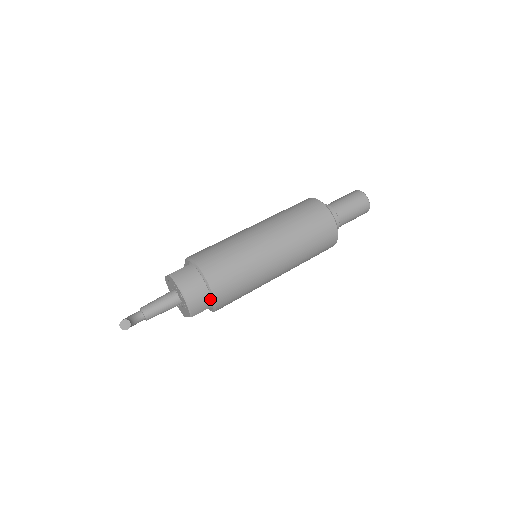
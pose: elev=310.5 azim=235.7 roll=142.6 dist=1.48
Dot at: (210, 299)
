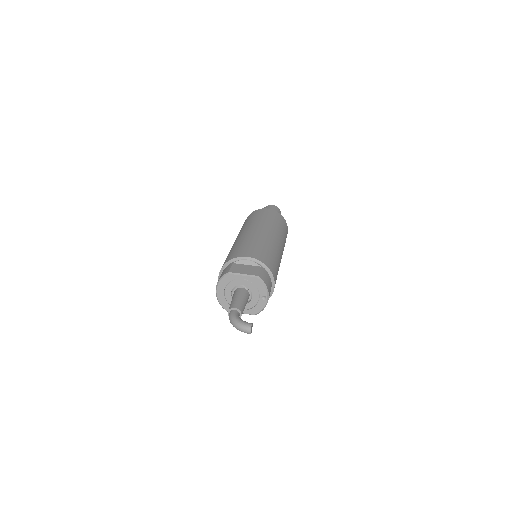
Dot at: occluded
